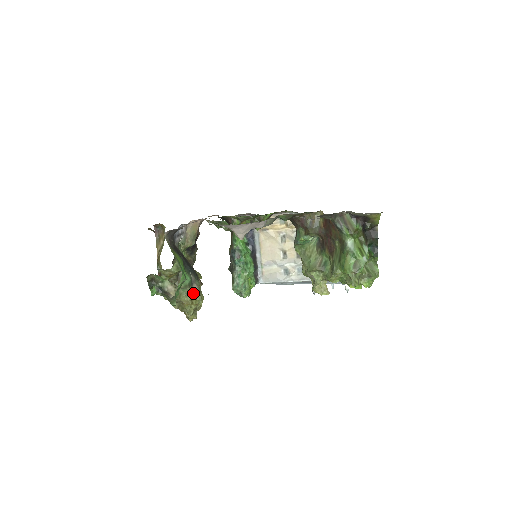
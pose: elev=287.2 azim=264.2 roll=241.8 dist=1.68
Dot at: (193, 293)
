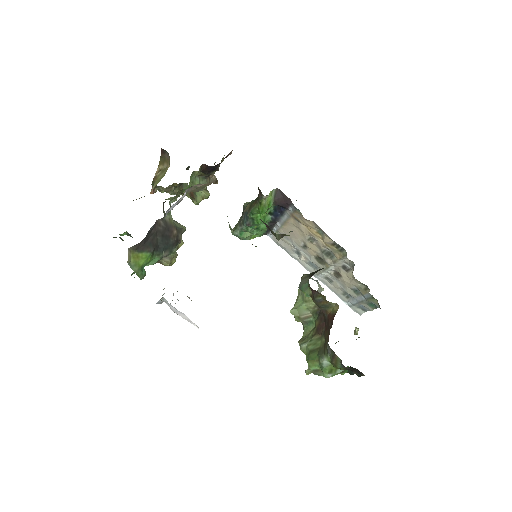
Dot at: (161, 262)
